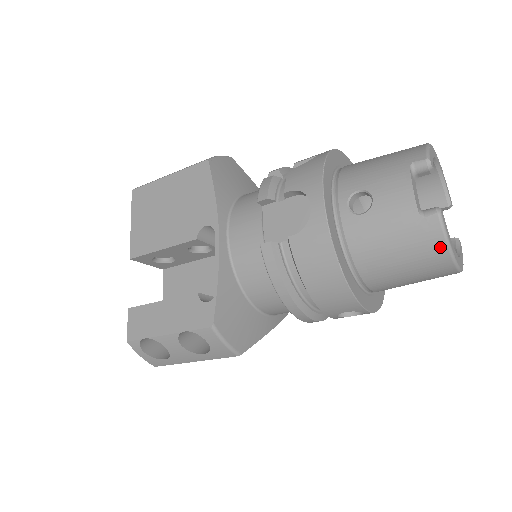
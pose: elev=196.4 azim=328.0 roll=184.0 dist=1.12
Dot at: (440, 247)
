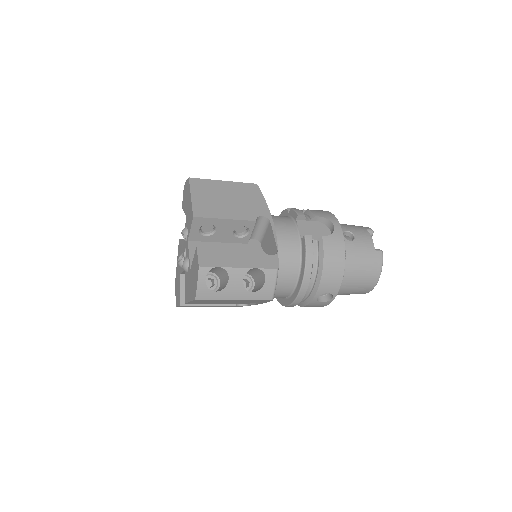
Dot at: (379, 268)
